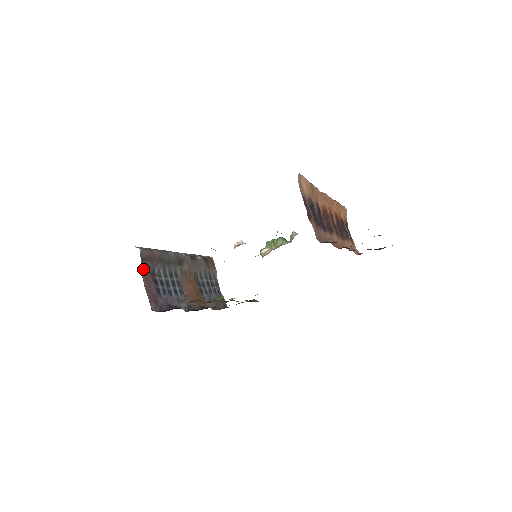
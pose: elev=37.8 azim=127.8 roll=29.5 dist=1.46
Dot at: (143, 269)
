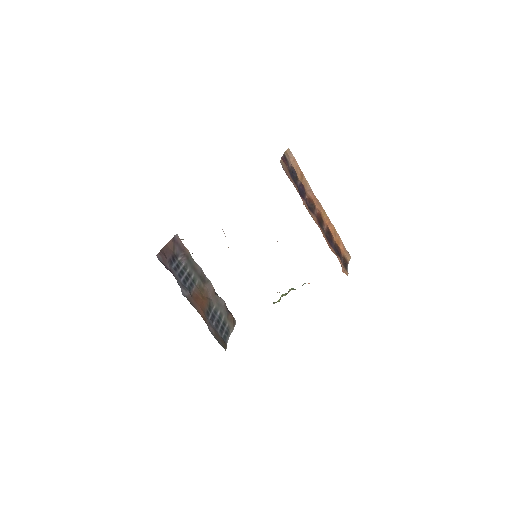
Dot at: (170, 243)
